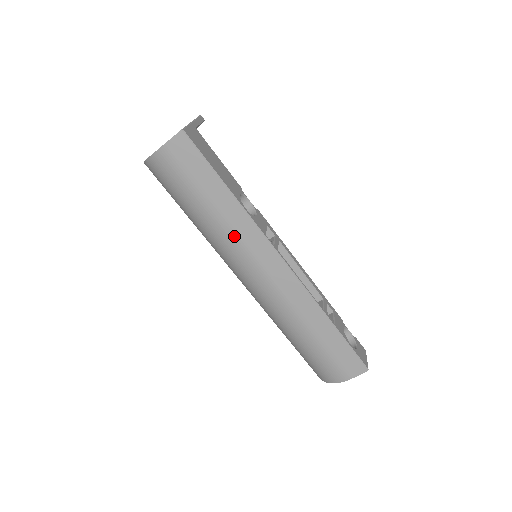
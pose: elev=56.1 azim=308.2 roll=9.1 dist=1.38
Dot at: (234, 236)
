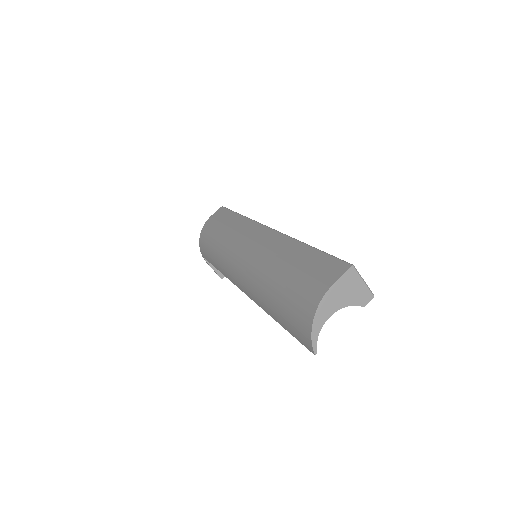
Dot at: (236, 234)
